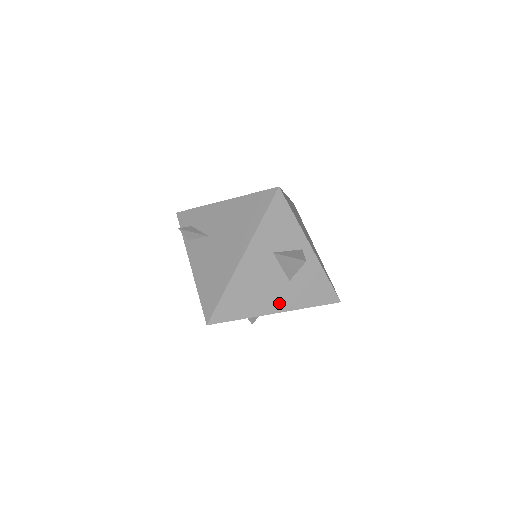
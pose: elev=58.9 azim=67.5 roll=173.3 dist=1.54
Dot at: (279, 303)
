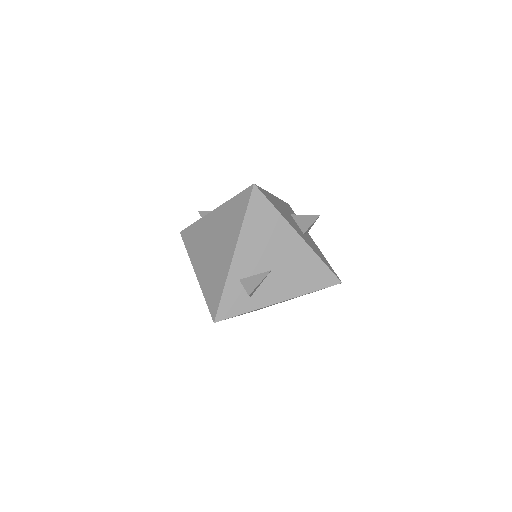
Dot at: (300, 233)
